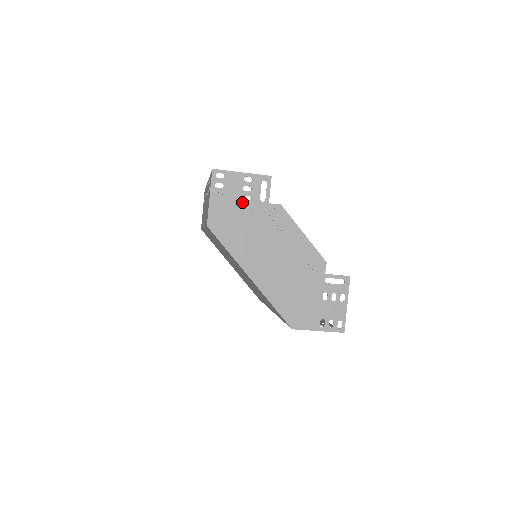
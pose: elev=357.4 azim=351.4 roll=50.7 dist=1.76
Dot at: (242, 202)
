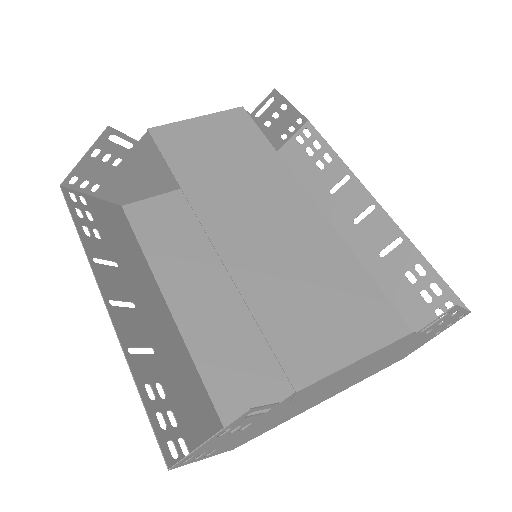
Dot at: (245, 429)
